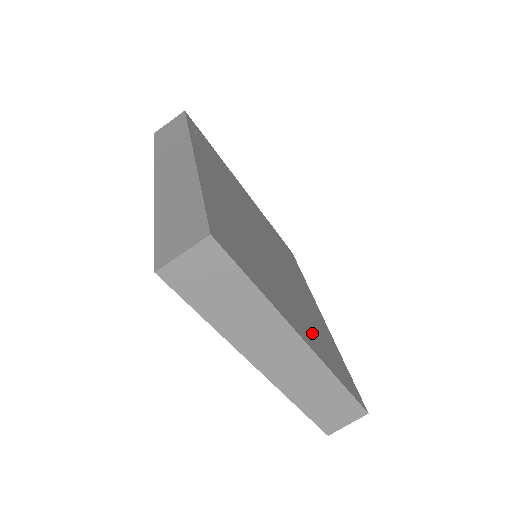
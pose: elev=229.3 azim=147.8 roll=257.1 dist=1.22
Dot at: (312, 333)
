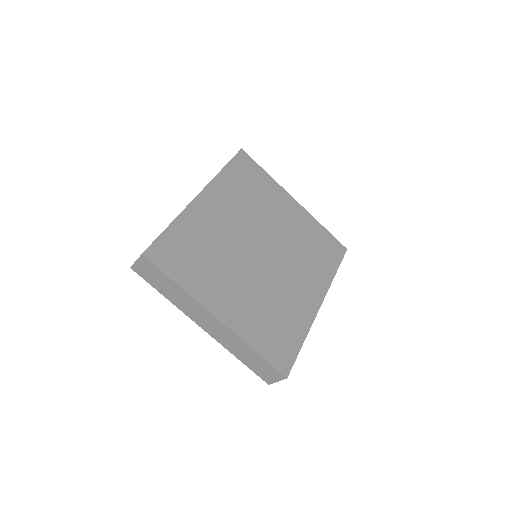
Dot at: (250, 315)
